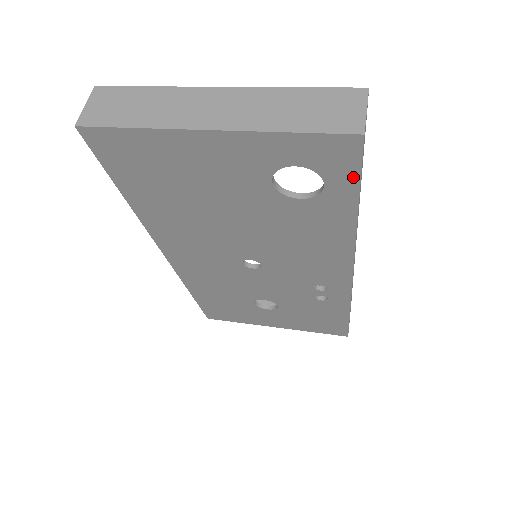
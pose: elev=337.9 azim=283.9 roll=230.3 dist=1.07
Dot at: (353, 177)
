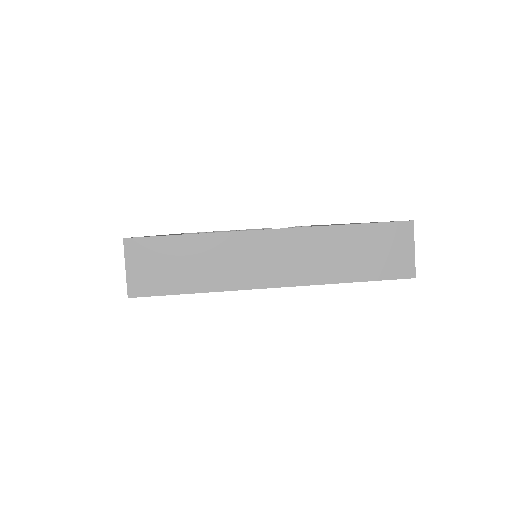
Dot at: occluded
